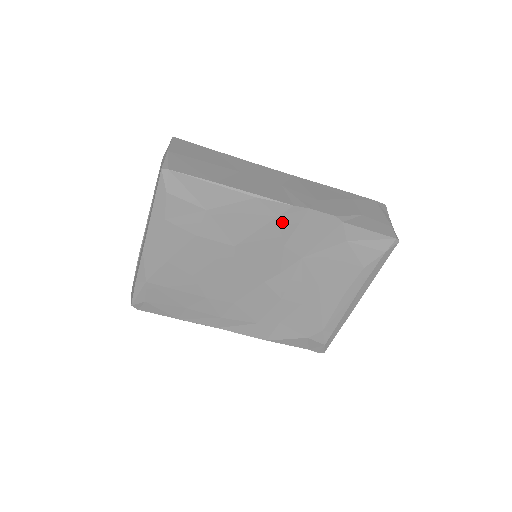
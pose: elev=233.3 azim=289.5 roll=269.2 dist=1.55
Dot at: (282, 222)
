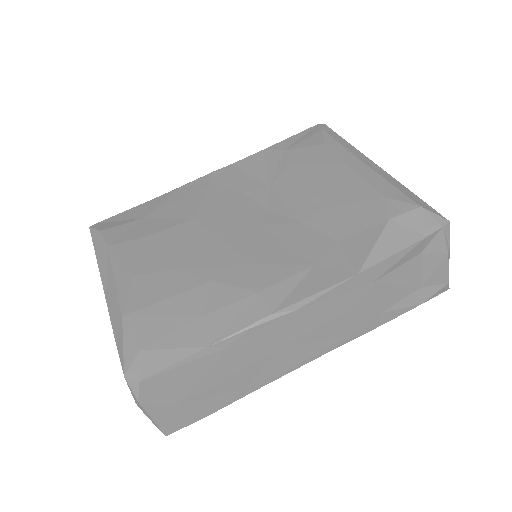
Dot at: (218, 183)
